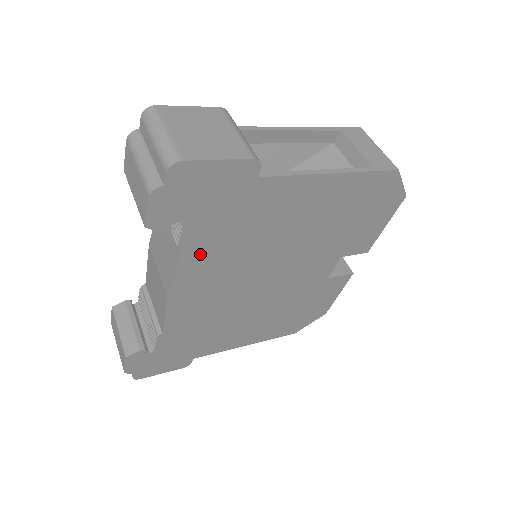
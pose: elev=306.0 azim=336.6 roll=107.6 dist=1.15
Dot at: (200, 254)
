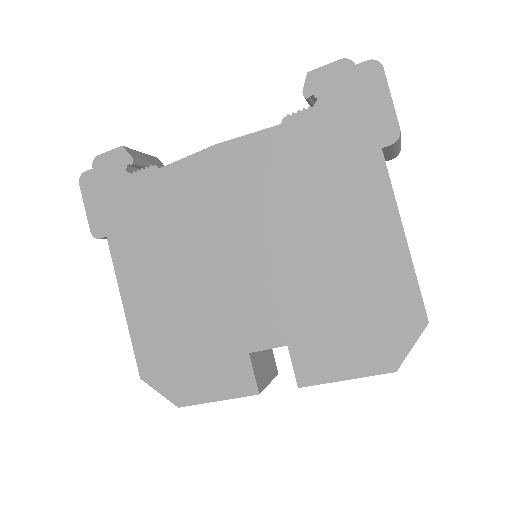
Dot at: (279, 146)
